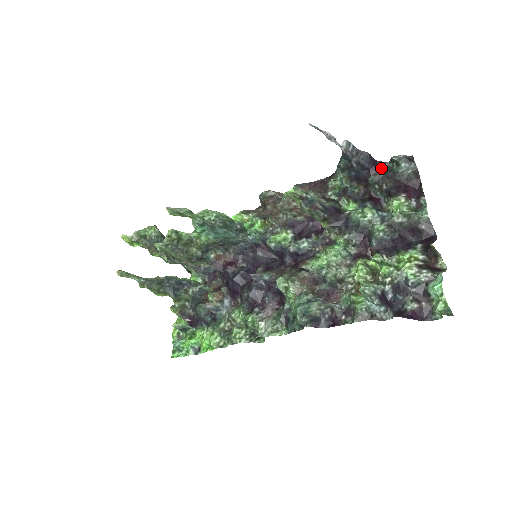
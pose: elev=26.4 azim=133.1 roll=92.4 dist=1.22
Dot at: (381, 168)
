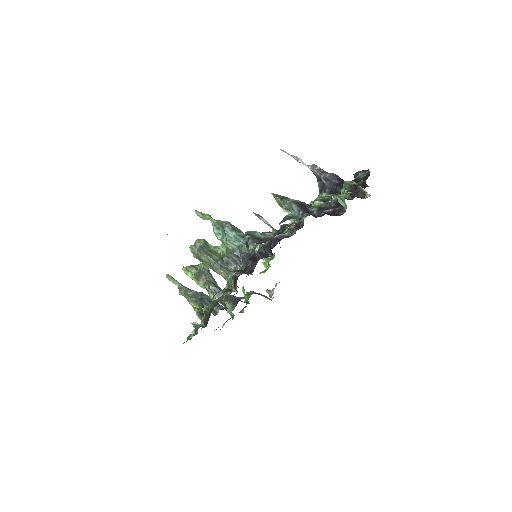
Dot at: occluded
